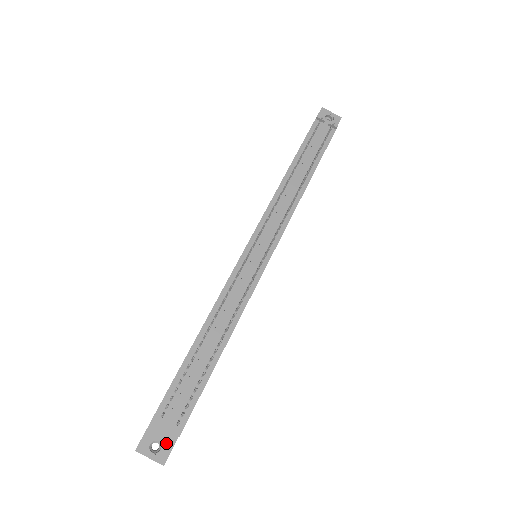
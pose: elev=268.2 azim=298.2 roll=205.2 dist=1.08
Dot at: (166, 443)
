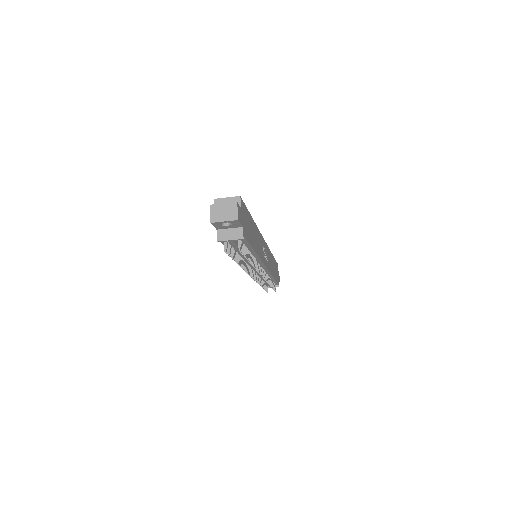
Dot at: occluded
